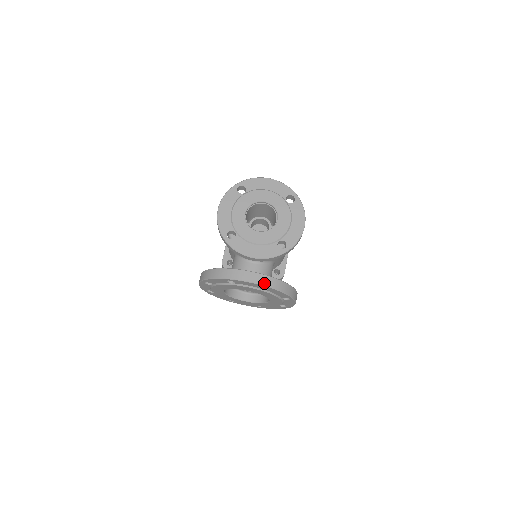
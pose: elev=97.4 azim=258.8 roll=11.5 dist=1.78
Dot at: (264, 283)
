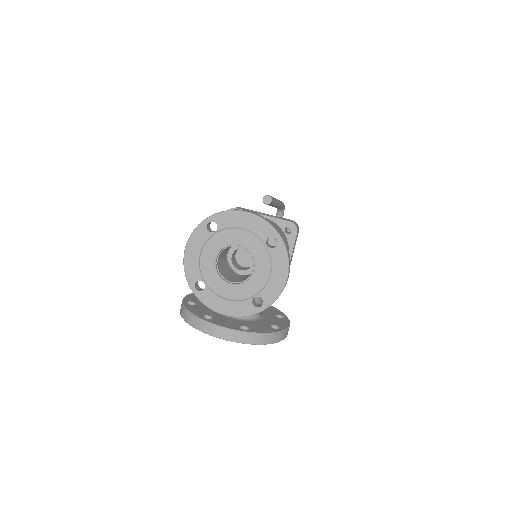
Dot at: (238, 340)
